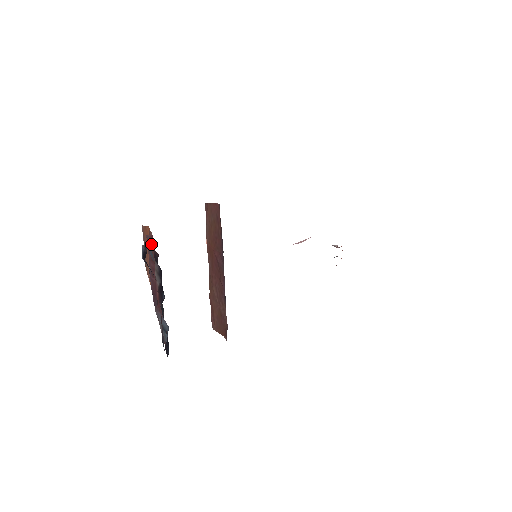
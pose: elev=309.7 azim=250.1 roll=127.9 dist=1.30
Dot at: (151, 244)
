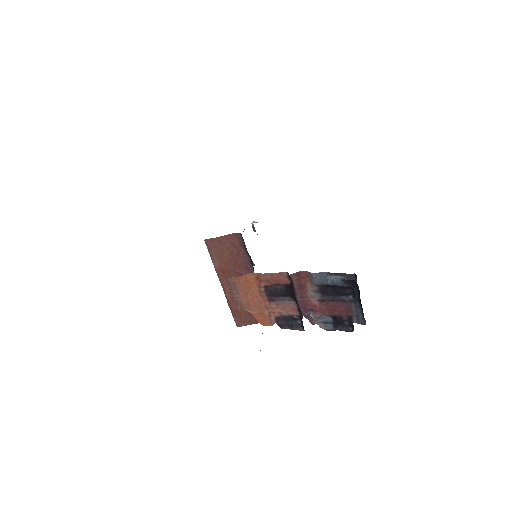
Dot at: (297, 278)
